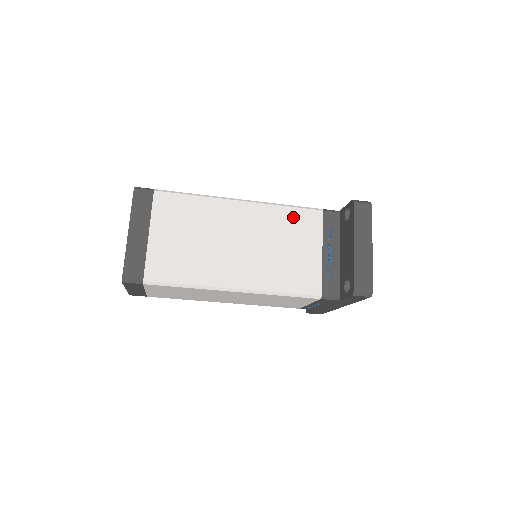
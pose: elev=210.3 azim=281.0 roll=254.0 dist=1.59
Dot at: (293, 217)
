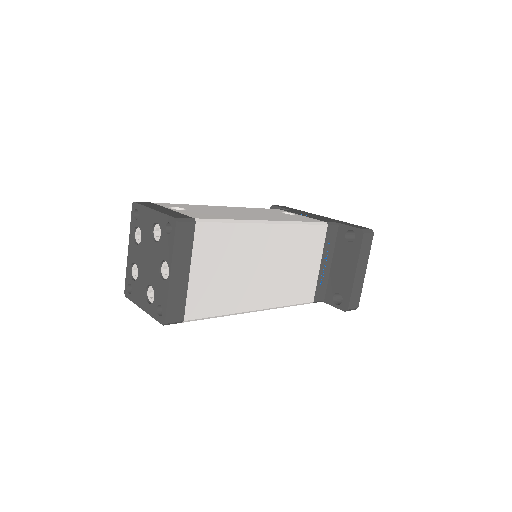
Dot at: (306, 235)
